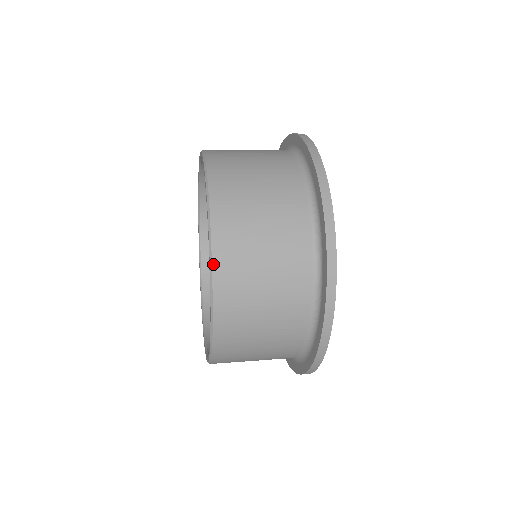
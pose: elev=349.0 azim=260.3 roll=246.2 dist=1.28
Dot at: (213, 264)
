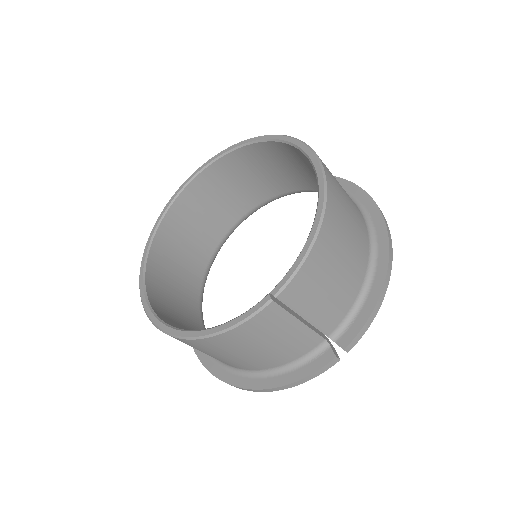
Dot at: (264, 136)
